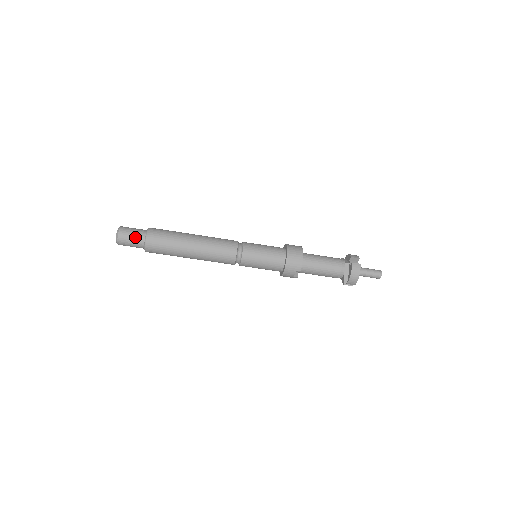
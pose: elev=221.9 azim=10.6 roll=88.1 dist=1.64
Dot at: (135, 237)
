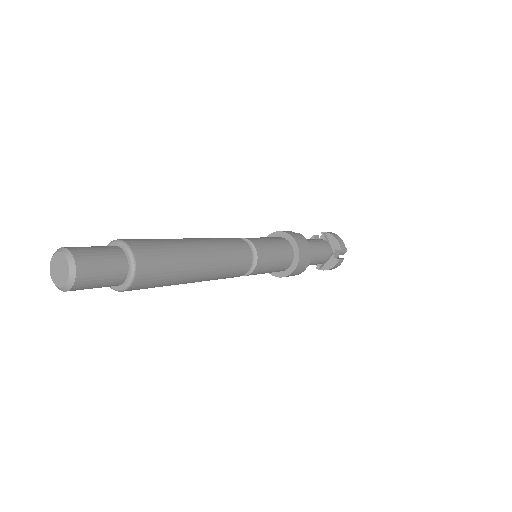
Dot at: (106, 283)
